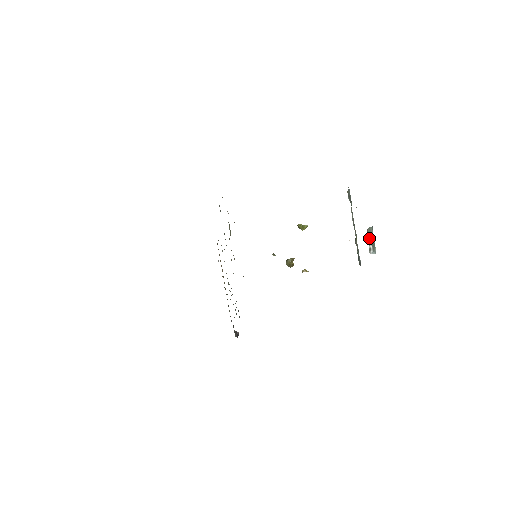
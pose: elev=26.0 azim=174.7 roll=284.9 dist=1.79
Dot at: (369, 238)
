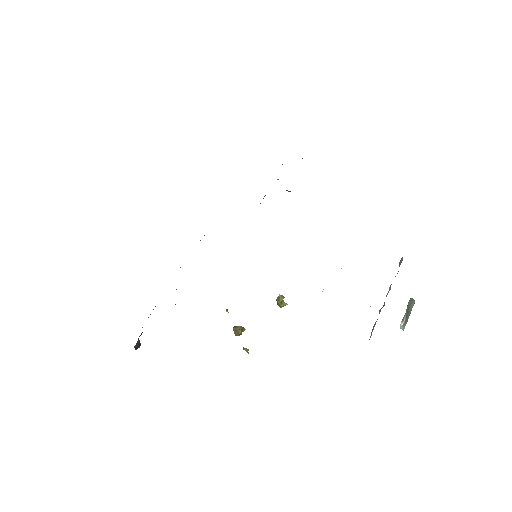
Dot at: (407, 309)
